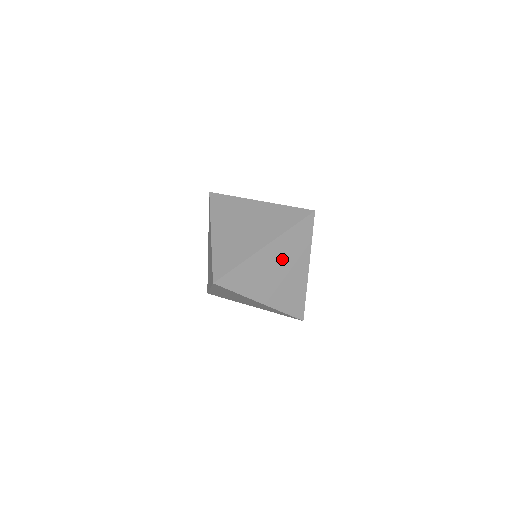
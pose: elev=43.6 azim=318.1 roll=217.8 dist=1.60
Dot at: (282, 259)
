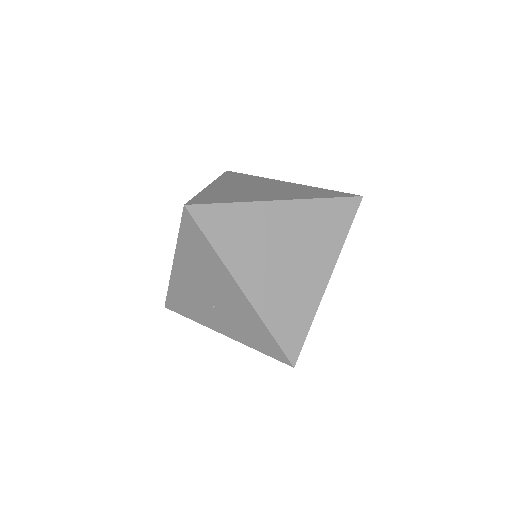
Dot at: (296, 237)
